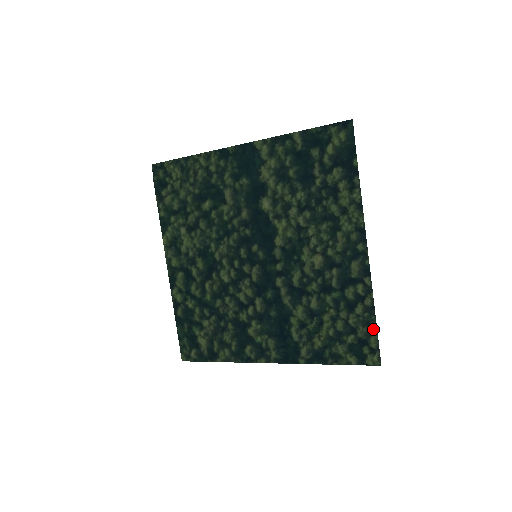
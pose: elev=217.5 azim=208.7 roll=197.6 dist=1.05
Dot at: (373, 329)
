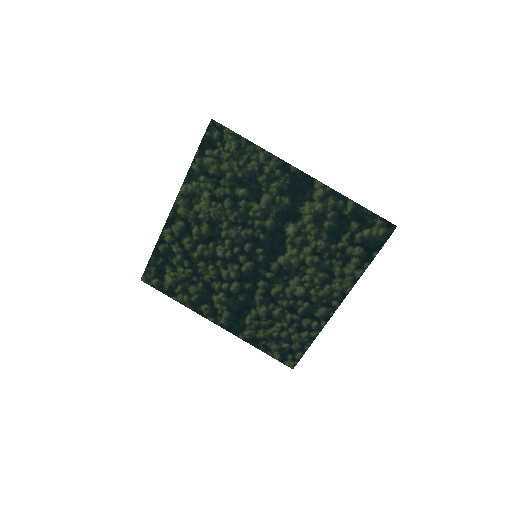
Dot at: (304, 349)
